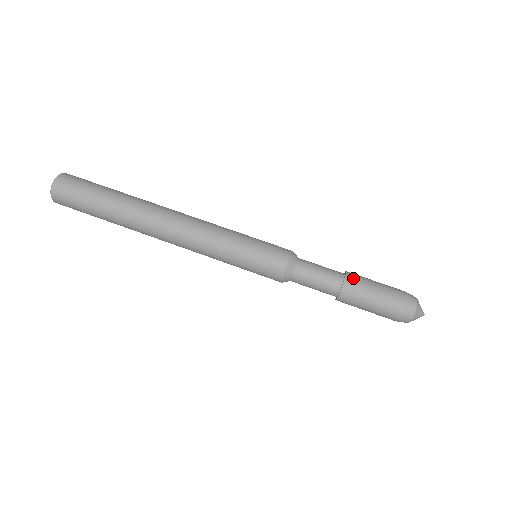
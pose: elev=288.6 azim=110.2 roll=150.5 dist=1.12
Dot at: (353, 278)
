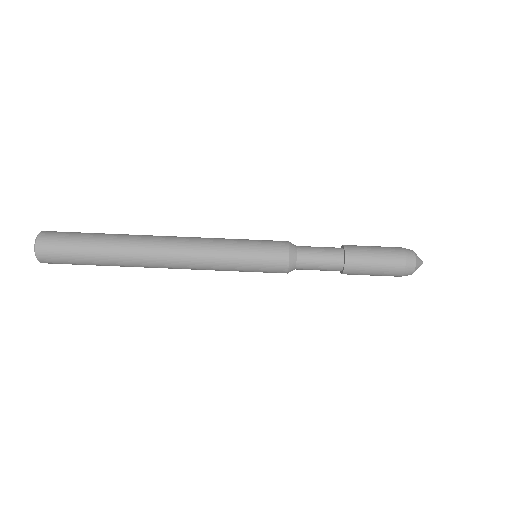
Dot at: (352, 250)
